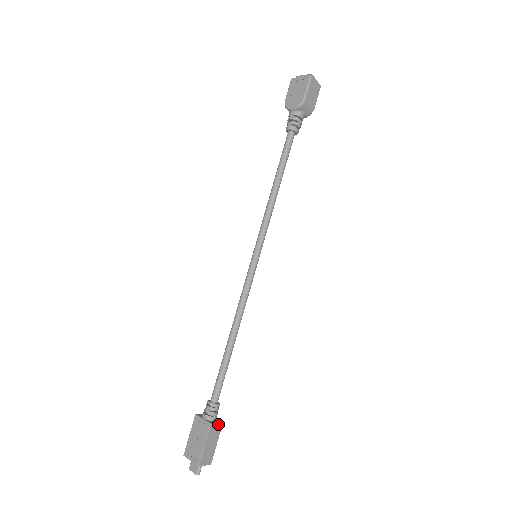
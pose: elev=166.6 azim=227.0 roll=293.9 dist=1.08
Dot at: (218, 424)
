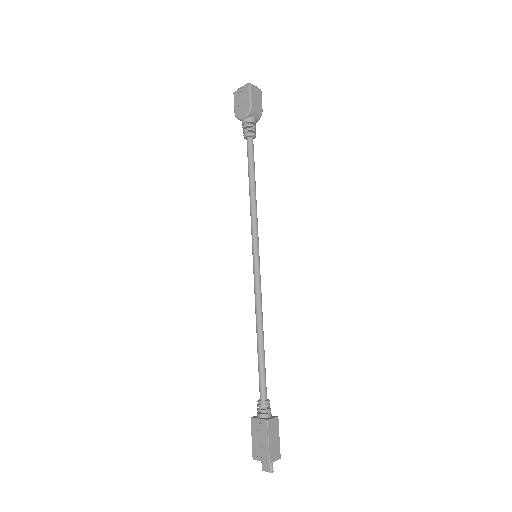
Dot at: (274, 419)
